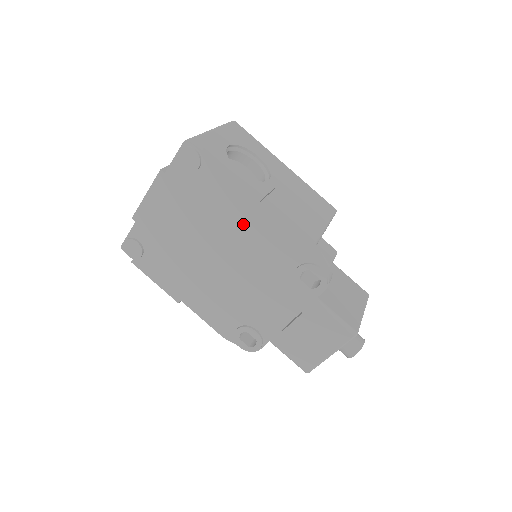
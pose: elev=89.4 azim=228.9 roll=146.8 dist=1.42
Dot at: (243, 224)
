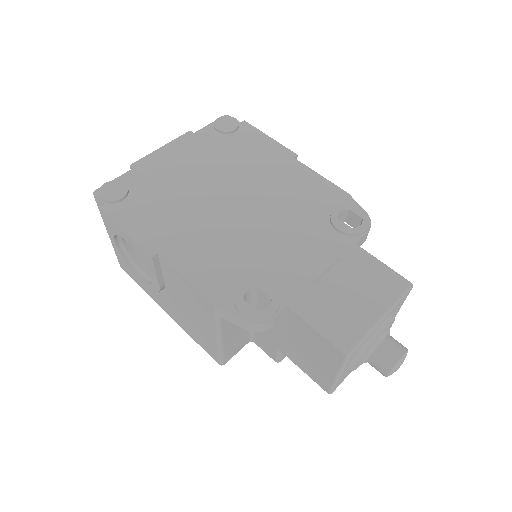
Dot at: (273, 173)
